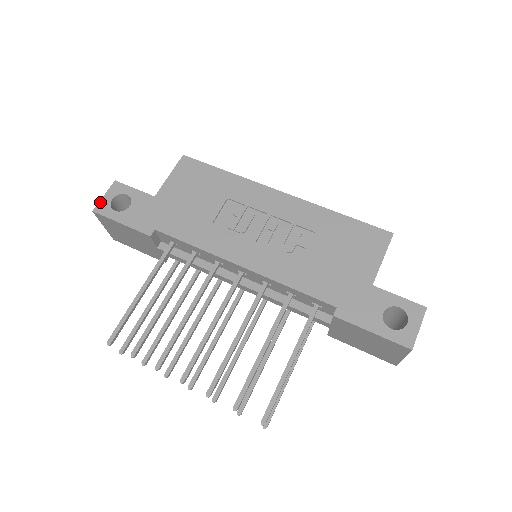
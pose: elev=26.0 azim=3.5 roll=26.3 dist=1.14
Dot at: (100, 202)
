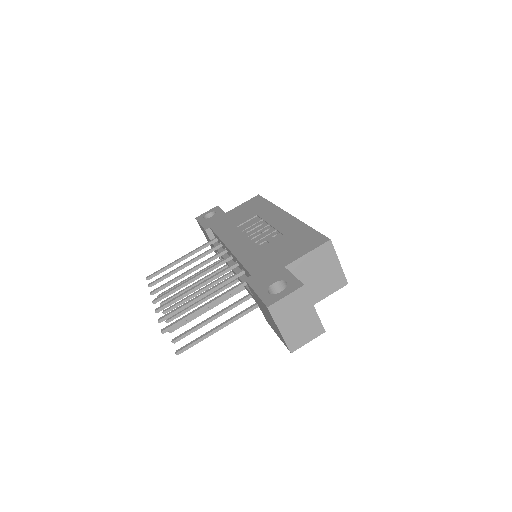
Dot at: (202, 214)
